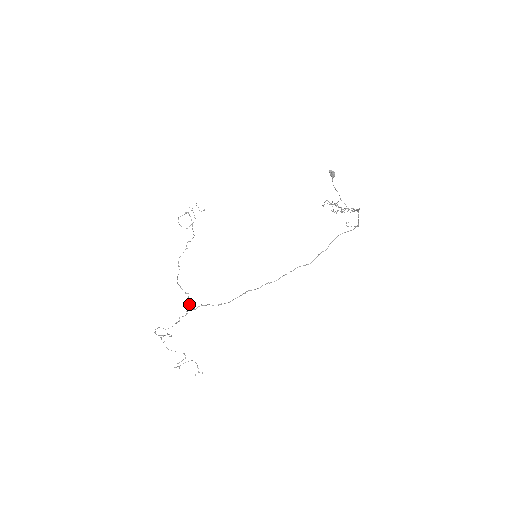
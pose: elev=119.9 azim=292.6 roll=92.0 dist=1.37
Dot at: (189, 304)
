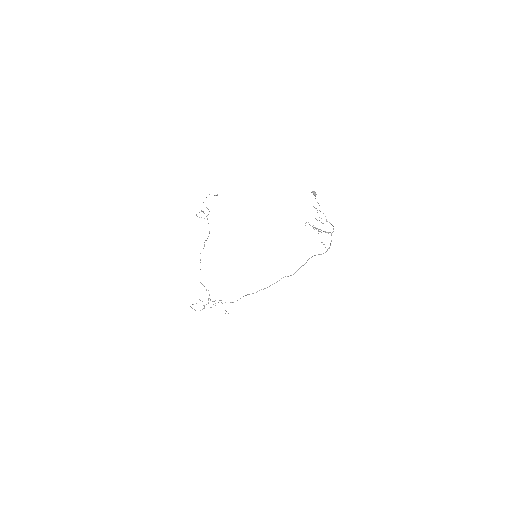
Dot at: occluded
